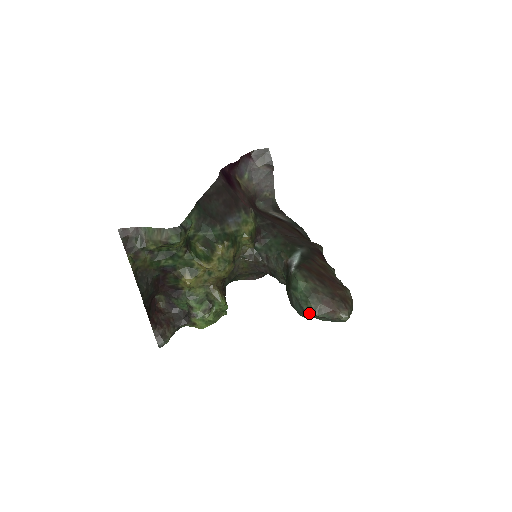
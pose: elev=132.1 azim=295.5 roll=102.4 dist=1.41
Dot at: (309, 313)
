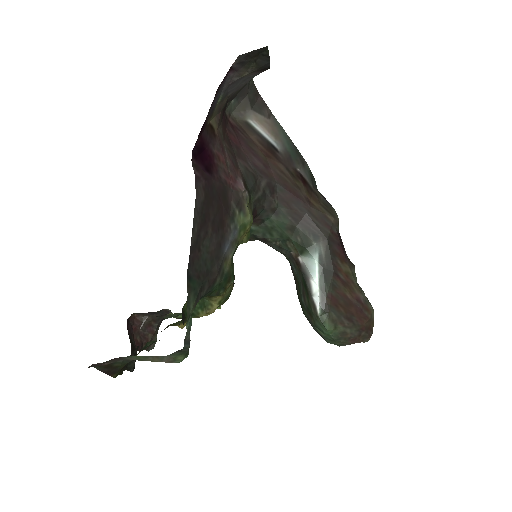
Dot at: (331, 343)
